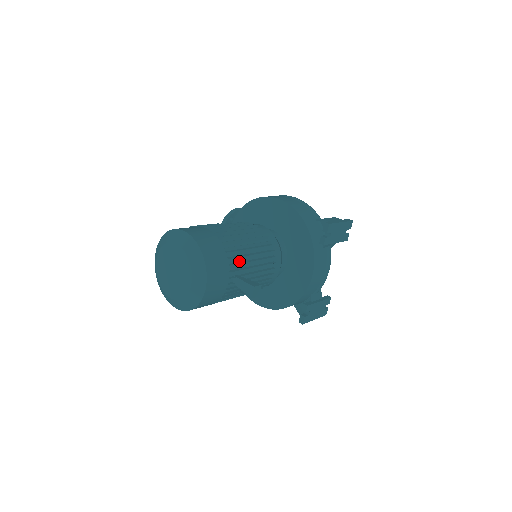
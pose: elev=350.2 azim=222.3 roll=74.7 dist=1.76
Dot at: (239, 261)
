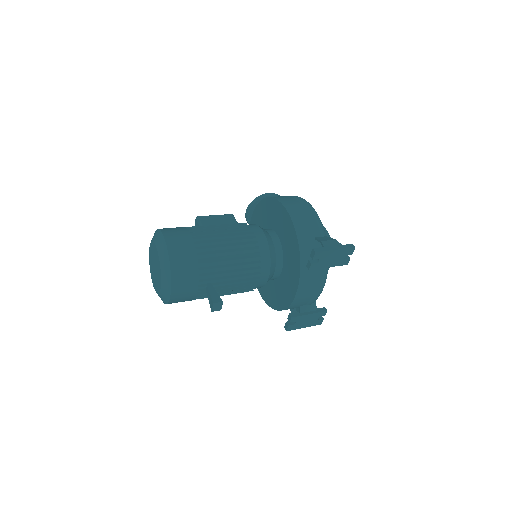
Dot at: (214, 271)
